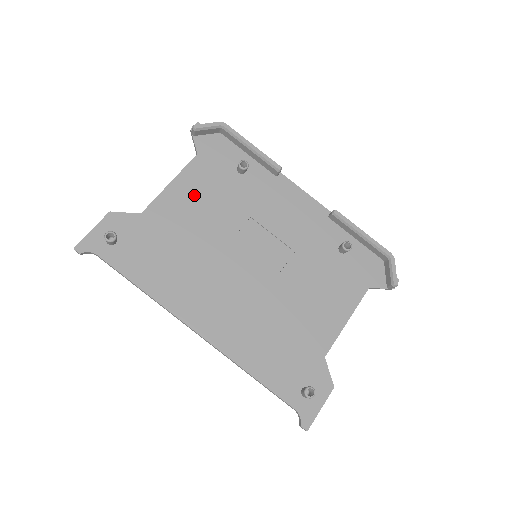
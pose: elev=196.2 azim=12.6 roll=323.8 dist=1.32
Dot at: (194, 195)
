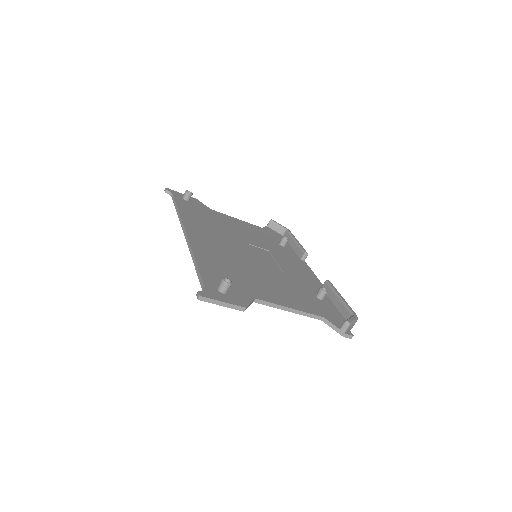
Dot at: (245, 228)
